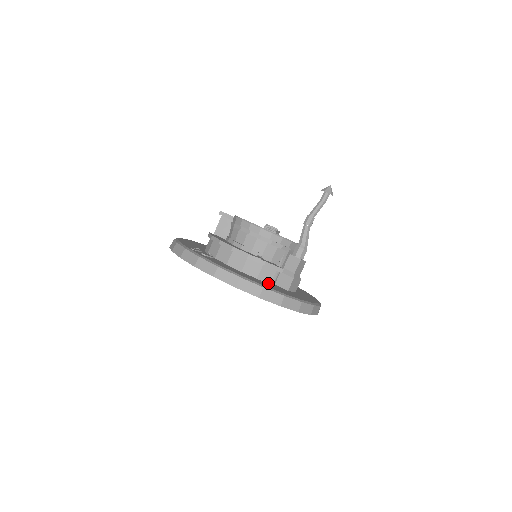
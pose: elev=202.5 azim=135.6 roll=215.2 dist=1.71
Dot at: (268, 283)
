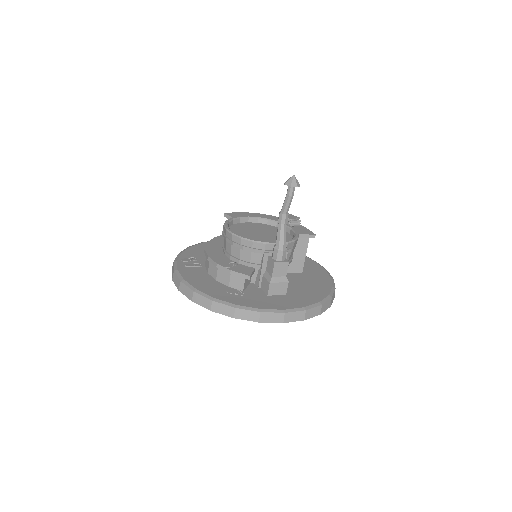
Dot at: (238, 291)
